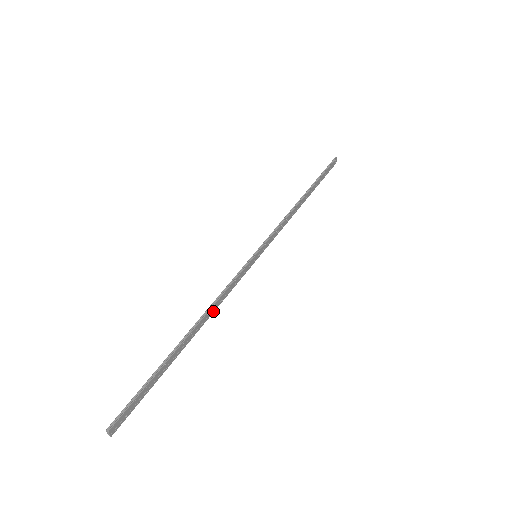
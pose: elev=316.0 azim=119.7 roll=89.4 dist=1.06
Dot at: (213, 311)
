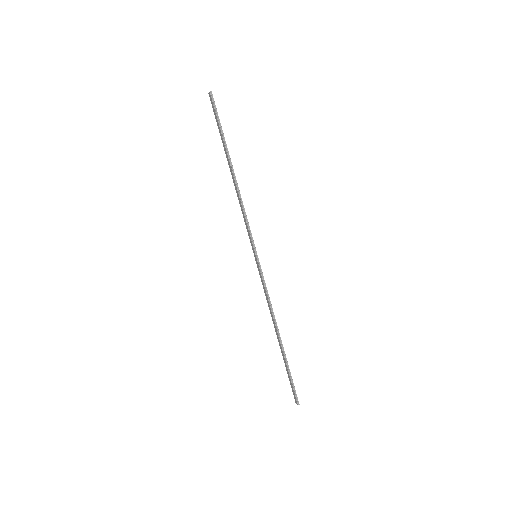
Dot at: (272, 313)
